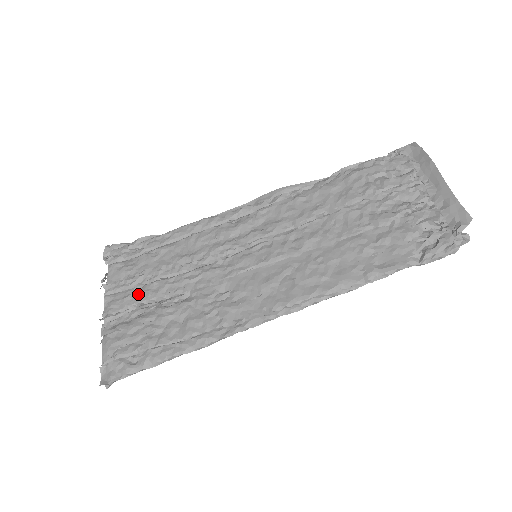
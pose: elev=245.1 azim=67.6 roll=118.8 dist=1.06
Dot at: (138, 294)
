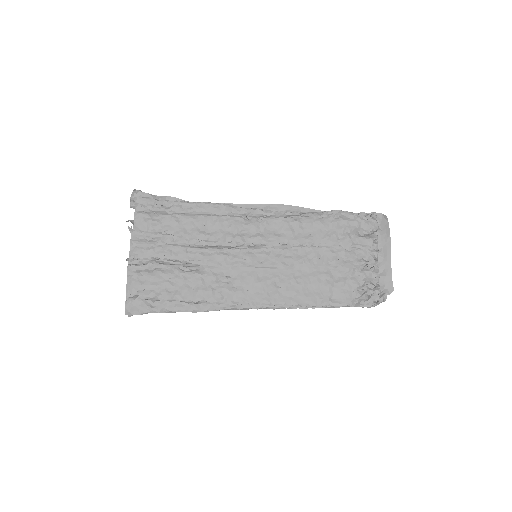
Dot at: (160, 250)
